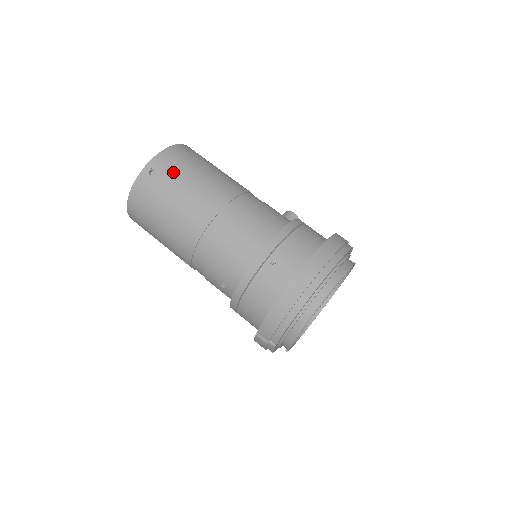
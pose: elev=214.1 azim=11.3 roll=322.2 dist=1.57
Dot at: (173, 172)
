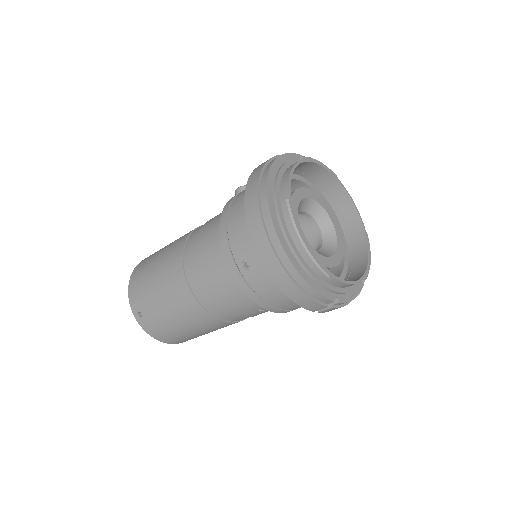
Dot at: (145, 297)
